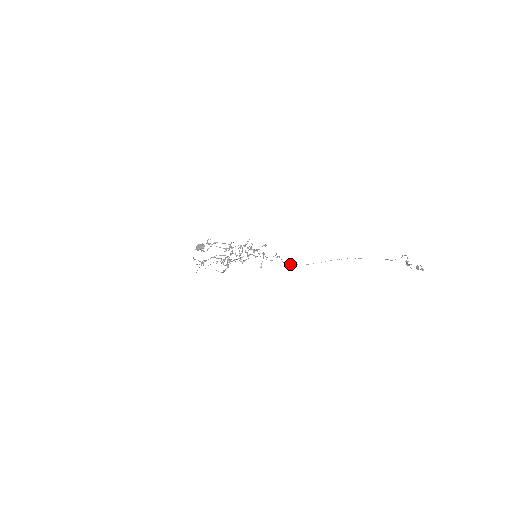
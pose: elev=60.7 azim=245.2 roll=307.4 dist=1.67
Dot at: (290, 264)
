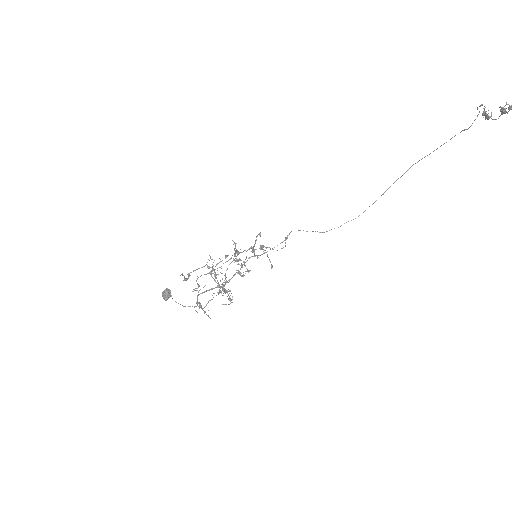
Dot at: occluded
